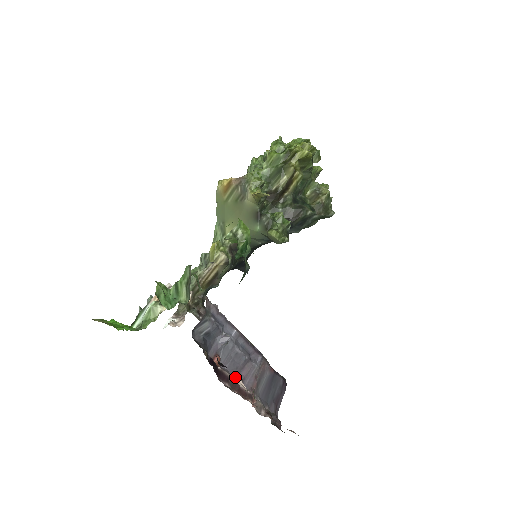
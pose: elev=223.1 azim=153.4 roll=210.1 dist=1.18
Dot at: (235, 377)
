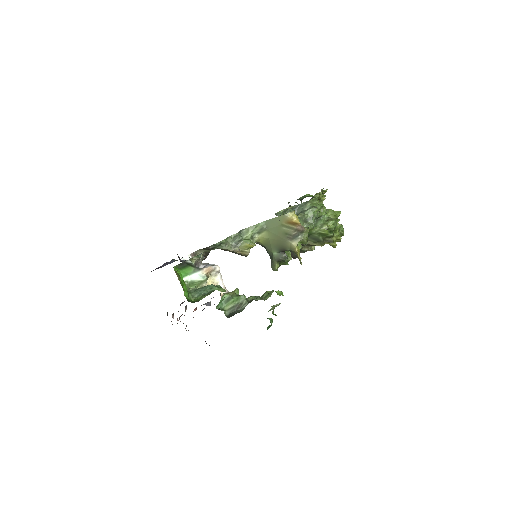
Dot at: (186, 307)
